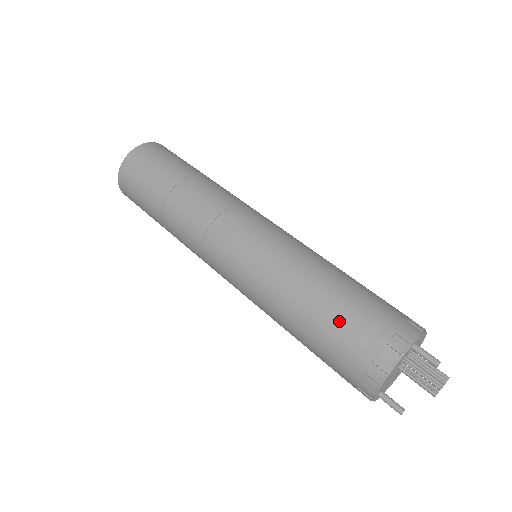
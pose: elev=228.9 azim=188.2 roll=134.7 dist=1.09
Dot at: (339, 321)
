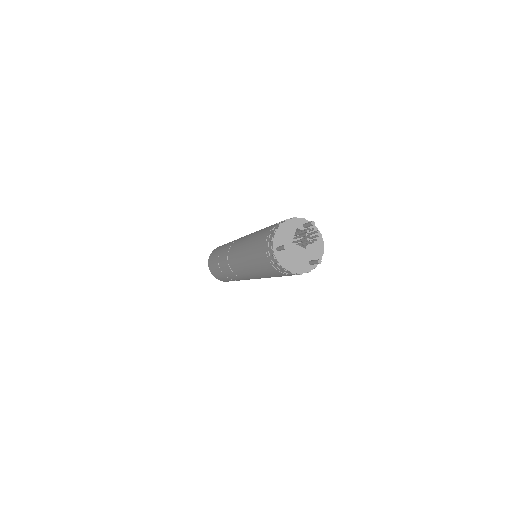
Dot at: occluded
